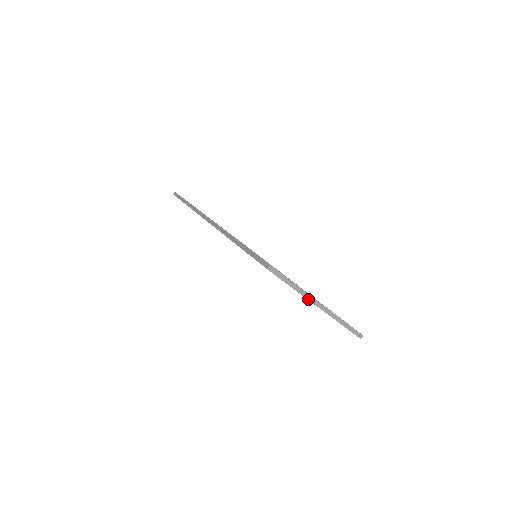
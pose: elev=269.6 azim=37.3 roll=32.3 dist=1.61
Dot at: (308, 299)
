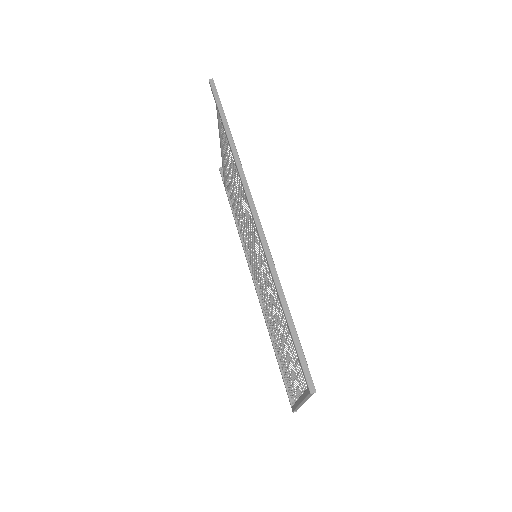
Dot at: (302, 402)
